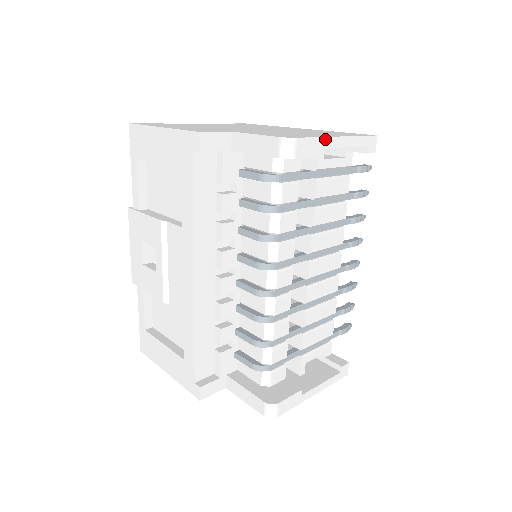
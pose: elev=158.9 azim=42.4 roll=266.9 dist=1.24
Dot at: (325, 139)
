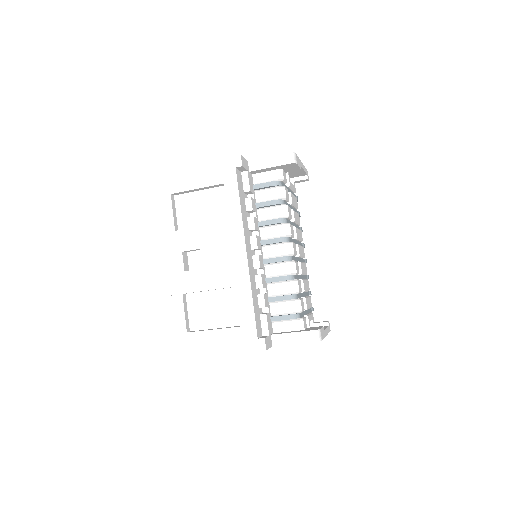
Dot at: (300, 160)
